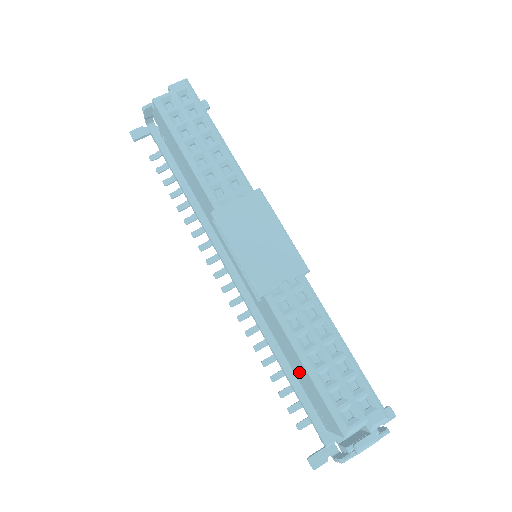
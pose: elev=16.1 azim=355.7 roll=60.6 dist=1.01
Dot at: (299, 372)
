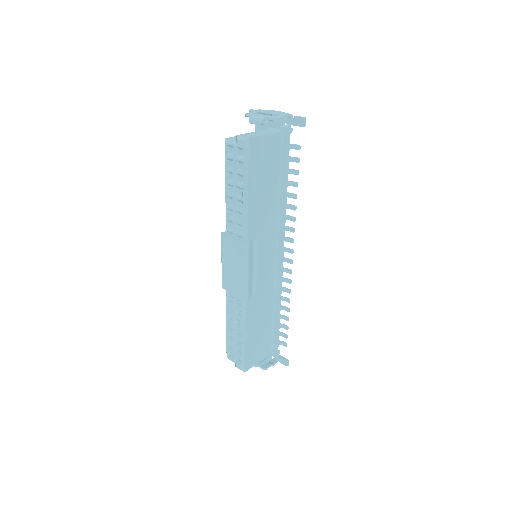
Dot at: occluded
